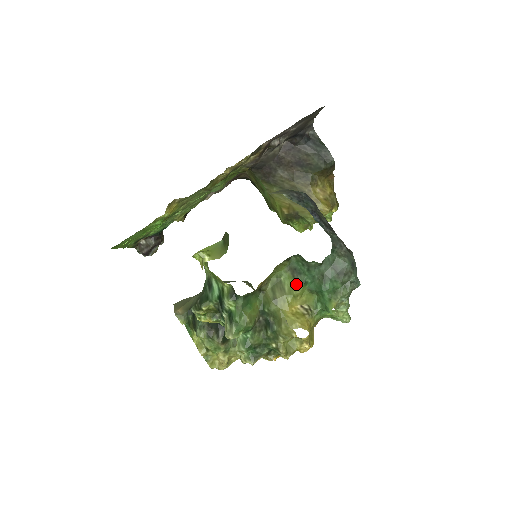
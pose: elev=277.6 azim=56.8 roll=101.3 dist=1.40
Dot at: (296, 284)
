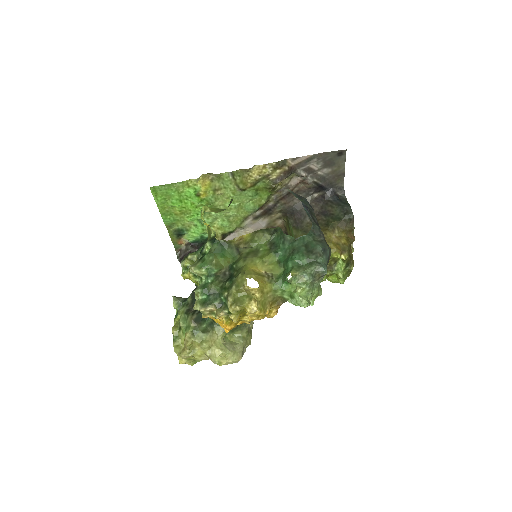
Dot at: (269, 253)
